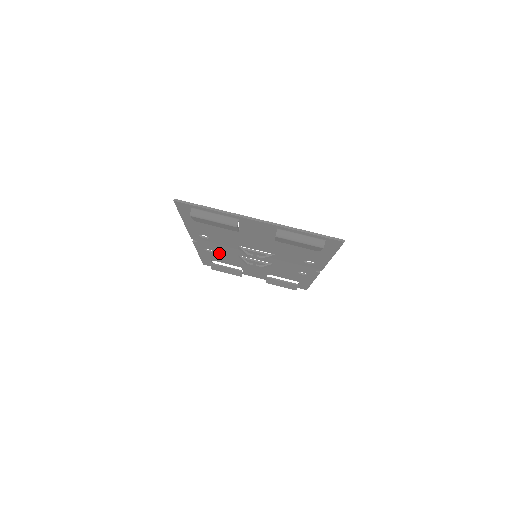
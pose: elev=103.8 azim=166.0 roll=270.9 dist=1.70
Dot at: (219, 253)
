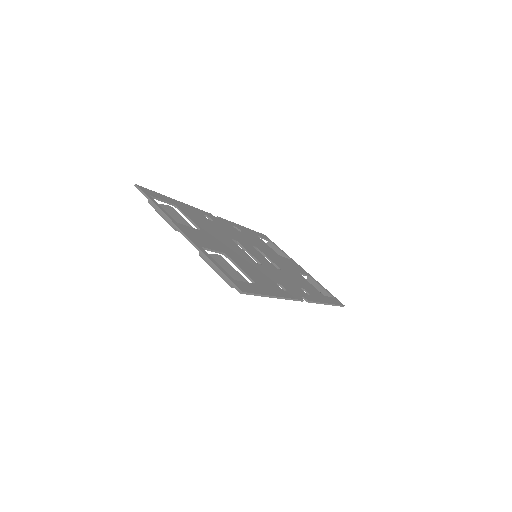
Dot at: occluded
